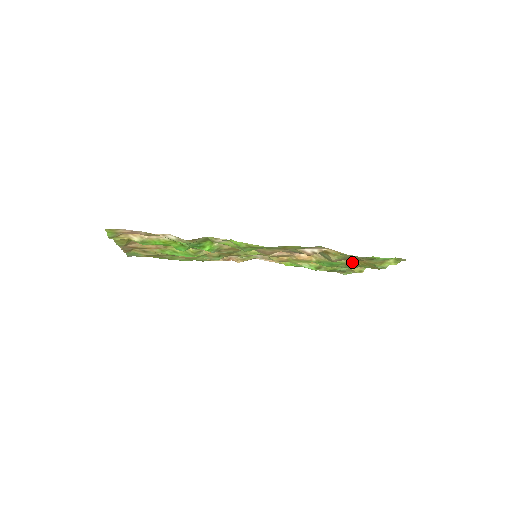
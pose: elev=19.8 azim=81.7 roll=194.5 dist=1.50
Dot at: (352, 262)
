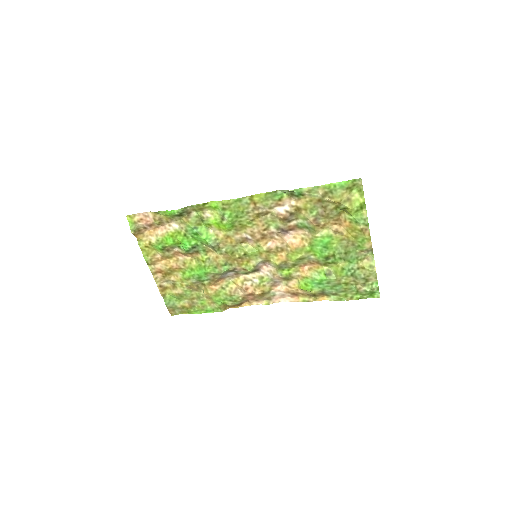
Dot at: (340, 234)
